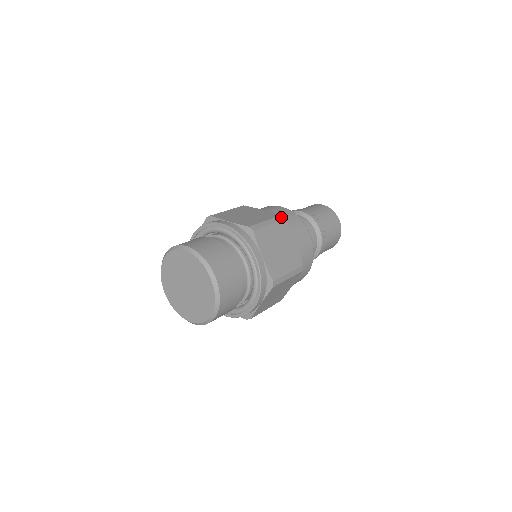
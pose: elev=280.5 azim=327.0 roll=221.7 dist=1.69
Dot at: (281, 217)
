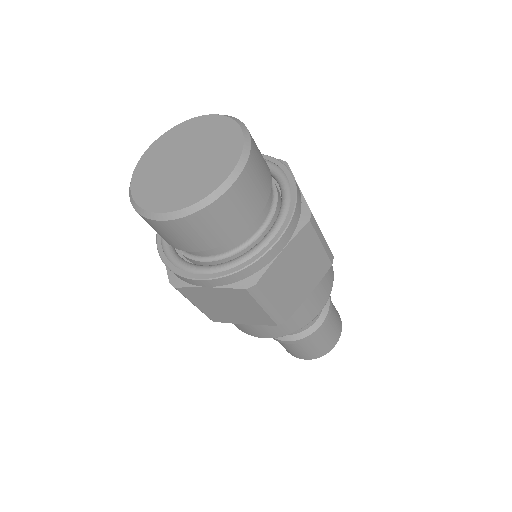
Dot at: (332, 257)
